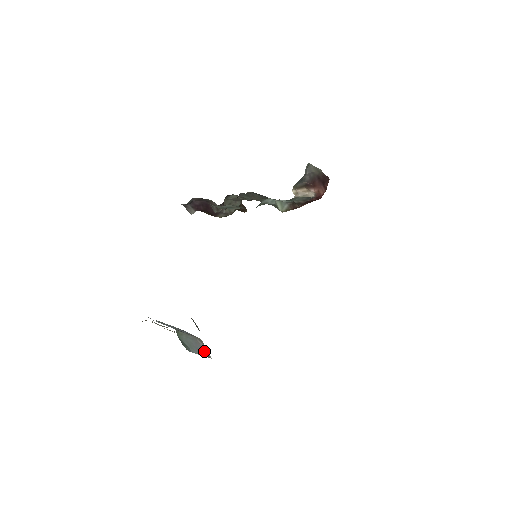
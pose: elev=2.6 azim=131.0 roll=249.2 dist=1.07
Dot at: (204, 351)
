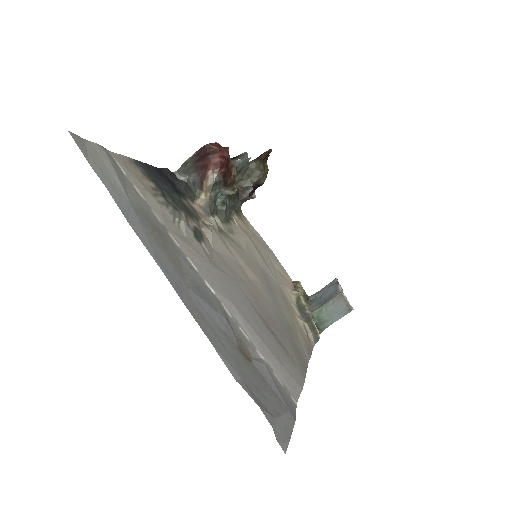
Dot at: (345, 307)
